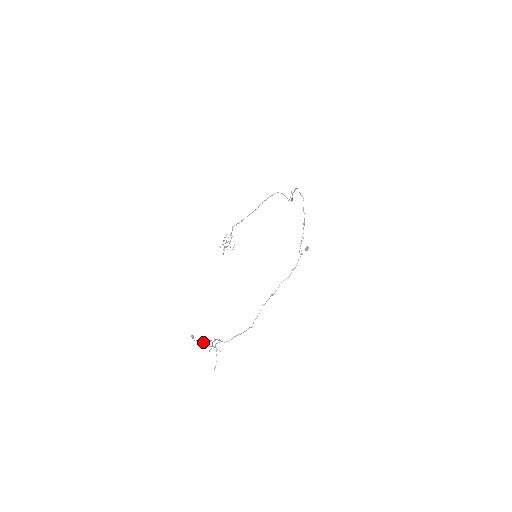
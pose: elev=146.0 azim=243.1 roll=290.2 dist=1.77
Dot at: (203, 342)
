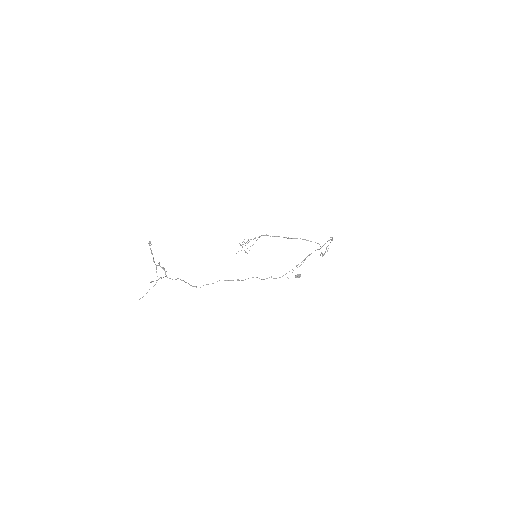
Dot at: occluded
